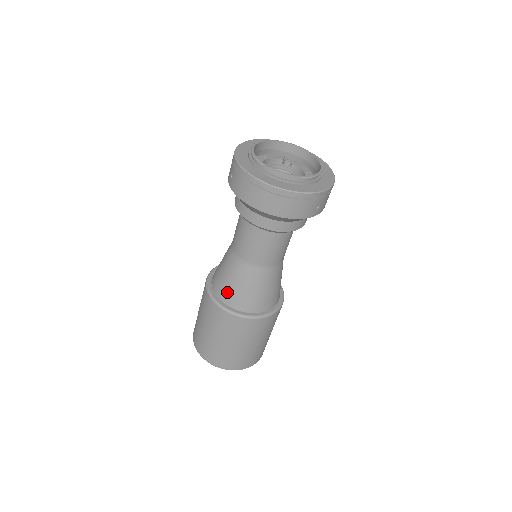
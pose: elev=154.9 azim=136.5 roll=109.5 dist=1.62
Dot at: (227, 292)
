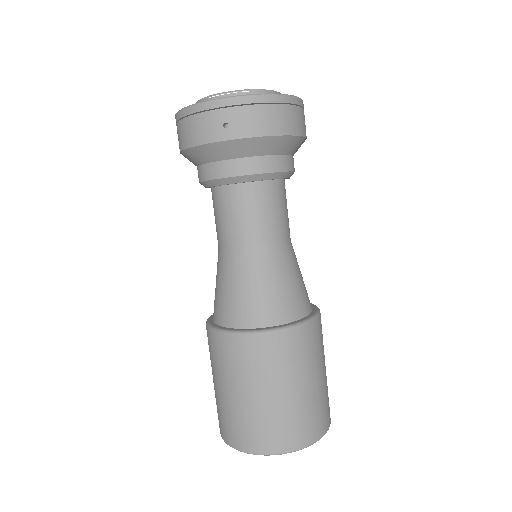
Dot at: occluded
